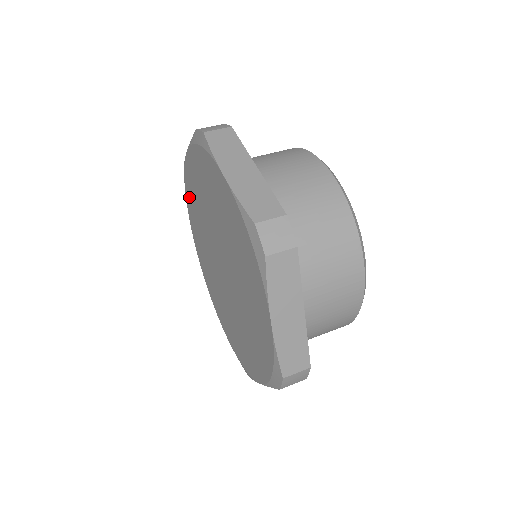
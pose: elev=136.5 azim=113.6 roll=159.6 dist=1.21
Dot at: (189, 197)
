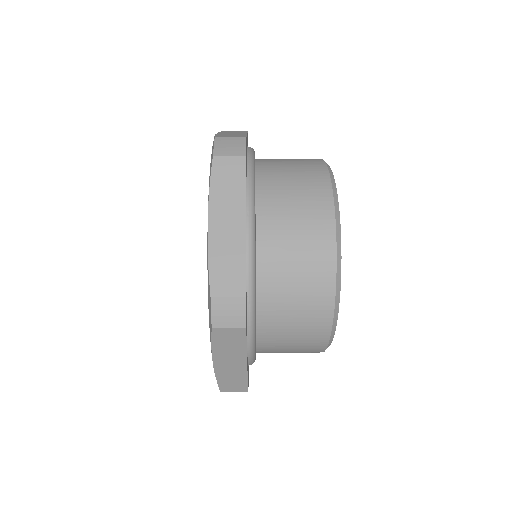
Dot at: occluded
